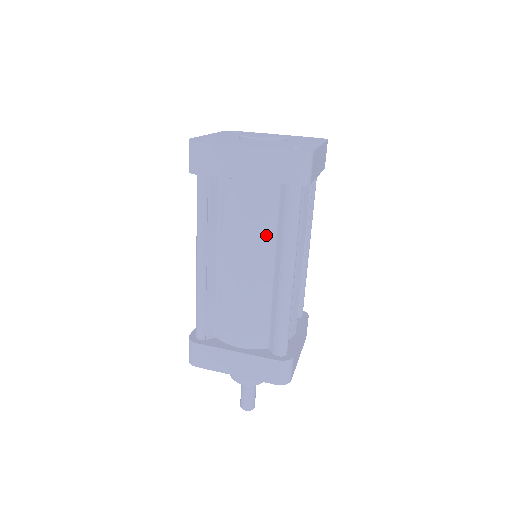
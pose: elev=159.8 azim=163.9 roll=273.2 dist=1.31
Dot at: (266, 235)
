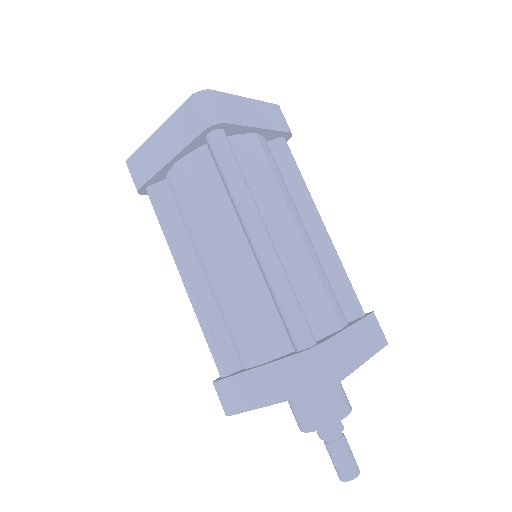
Dot at: (220, 207)
